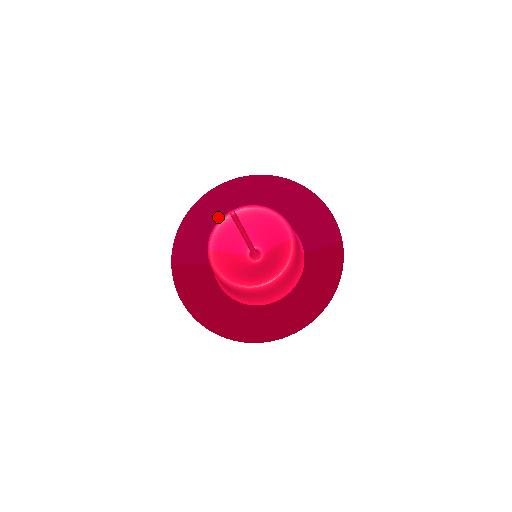
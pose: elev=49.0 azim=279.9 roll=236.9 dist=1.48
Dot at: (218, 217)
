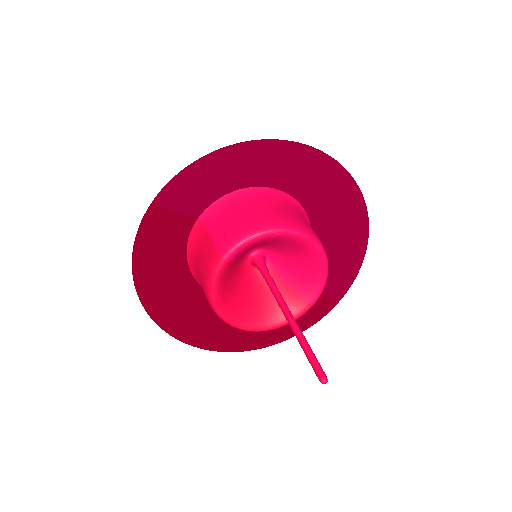
Dot at: (257, 173)
